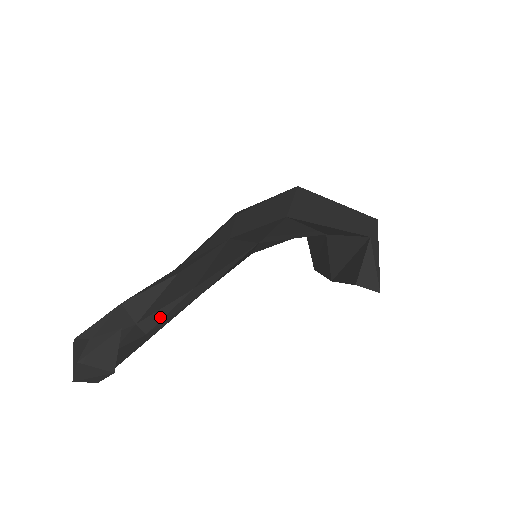
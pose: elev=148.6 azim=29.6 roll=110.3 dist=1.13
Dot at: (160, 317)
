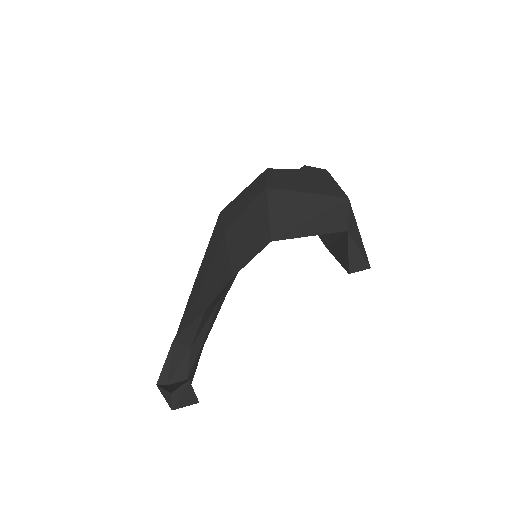
Dot at: (205, 332)
